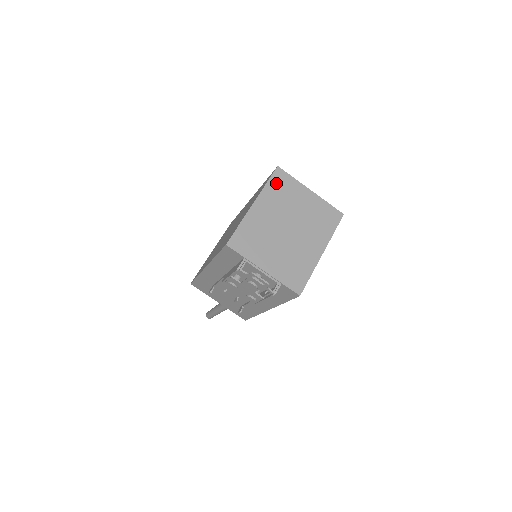
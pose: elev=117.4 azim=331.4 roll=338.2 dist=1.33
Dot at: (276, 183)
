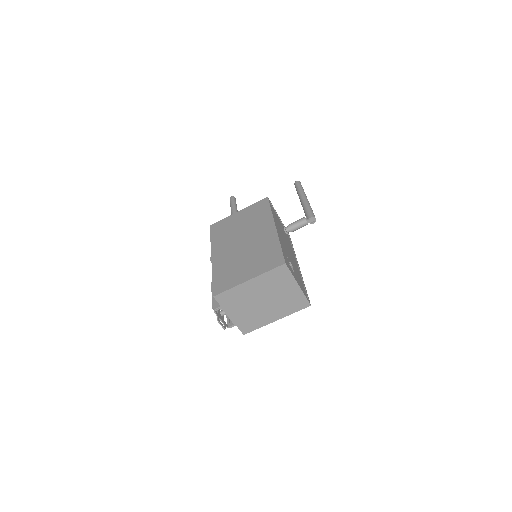
Dot at: (275, 273)
